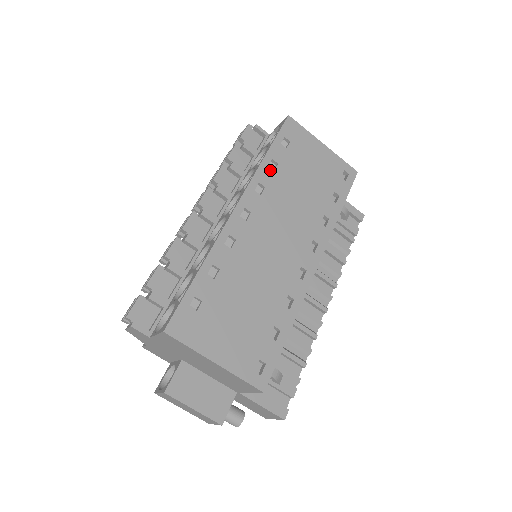
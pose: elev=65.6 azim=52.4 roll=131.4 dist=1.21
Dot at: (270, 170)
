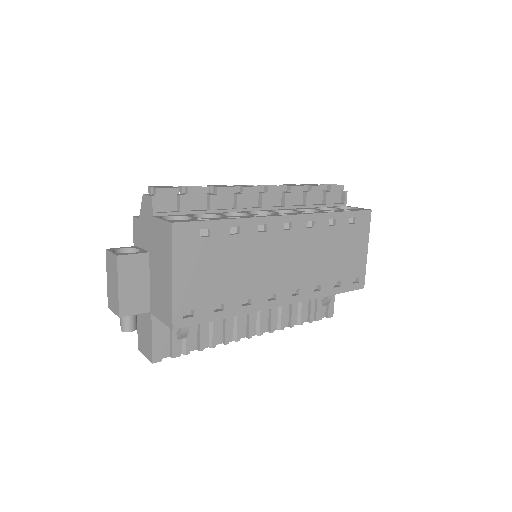
Dot at: (328, 223)
